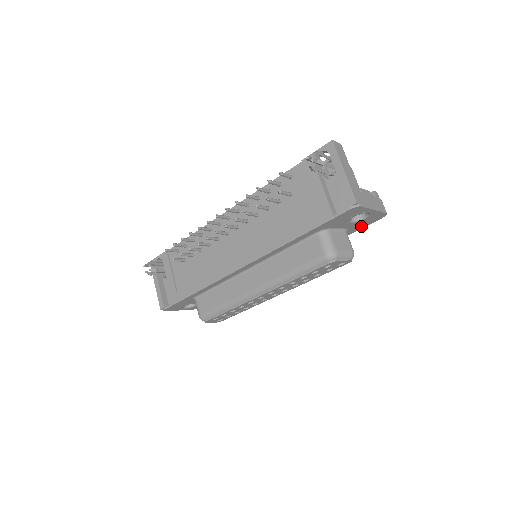
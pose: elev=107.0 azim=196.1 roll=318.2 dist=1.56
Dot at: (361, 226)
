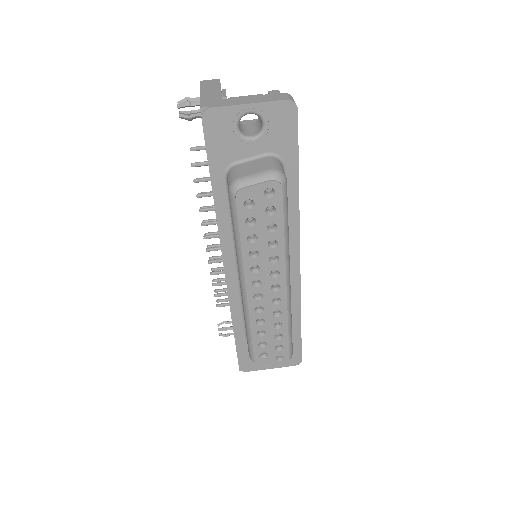
Dot at: (289, 139)
